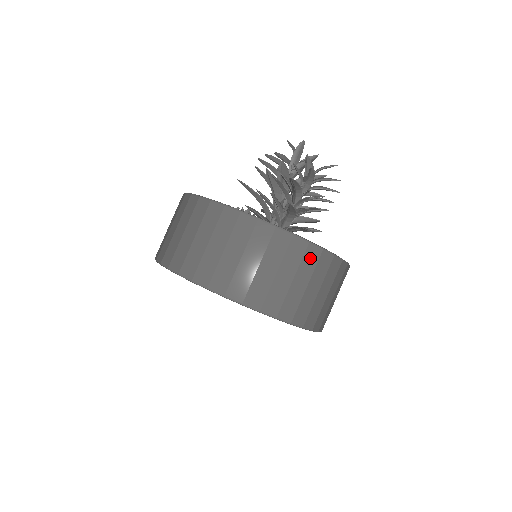
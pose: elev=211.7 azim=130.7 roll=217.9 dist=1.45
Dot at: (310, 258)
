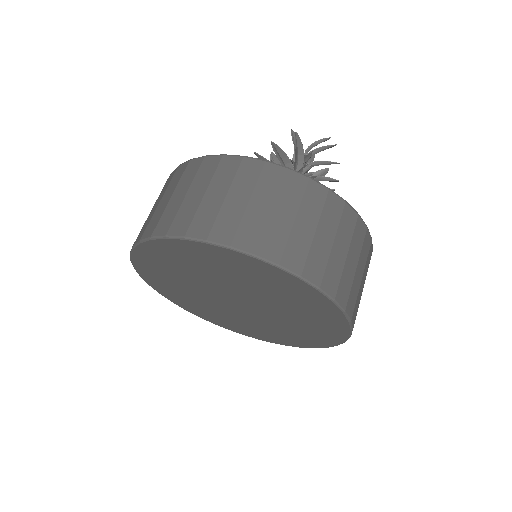
Dot at: (293, 186)
